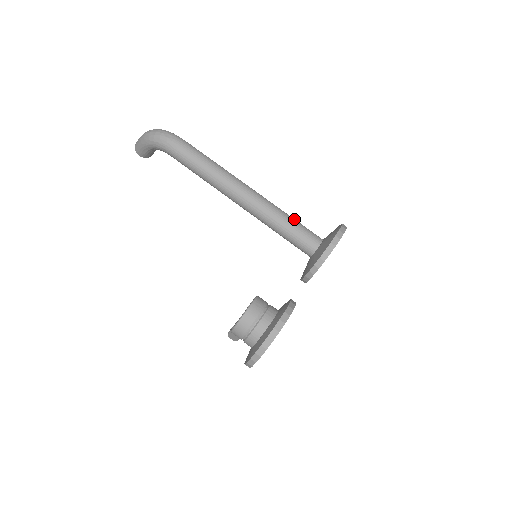
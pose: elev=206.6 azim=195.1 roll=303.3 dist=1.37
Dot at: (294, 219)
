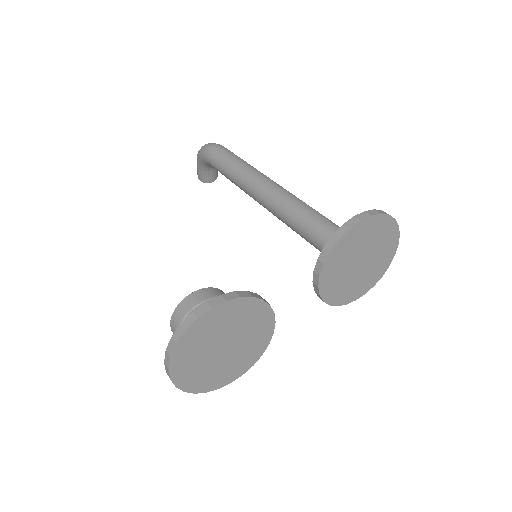
Dot at: (322, 215)
